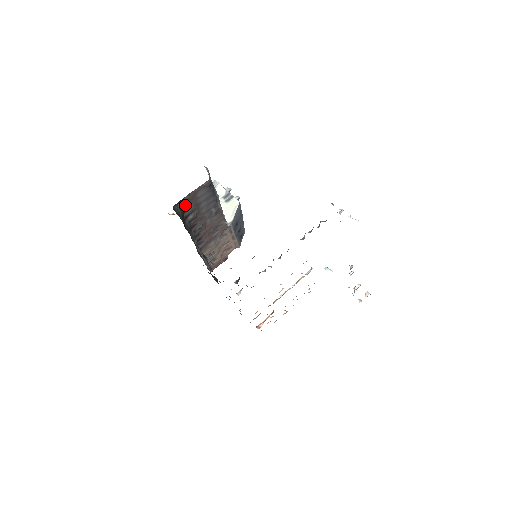
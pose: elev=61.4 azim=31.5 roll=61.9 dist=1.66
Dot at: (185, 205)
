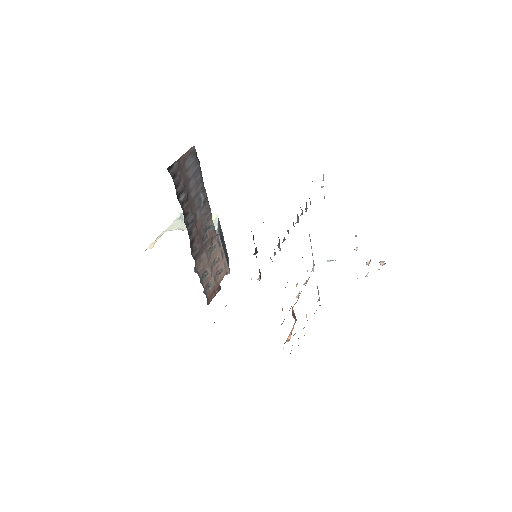
Dot at: (176, 176)
